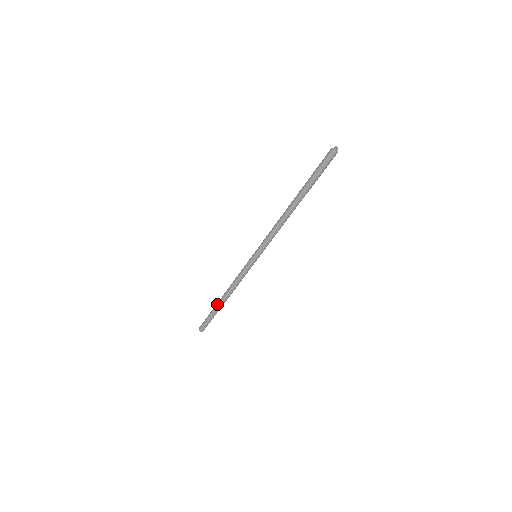
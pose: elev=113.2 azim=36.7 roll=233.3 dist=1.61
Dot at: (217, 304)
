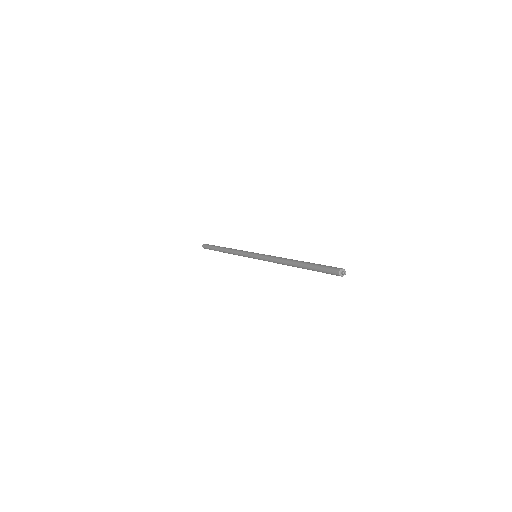
Dot at: (219, 250)
